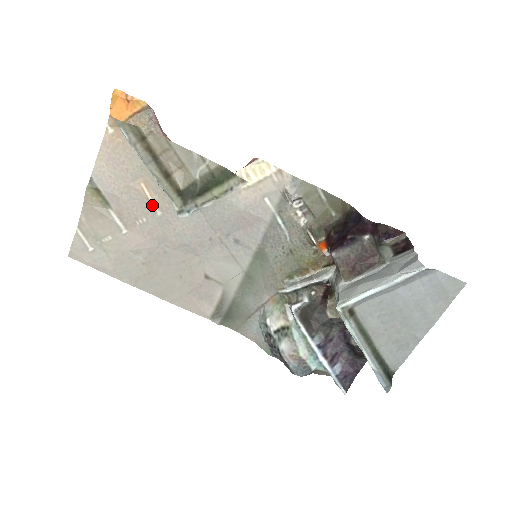
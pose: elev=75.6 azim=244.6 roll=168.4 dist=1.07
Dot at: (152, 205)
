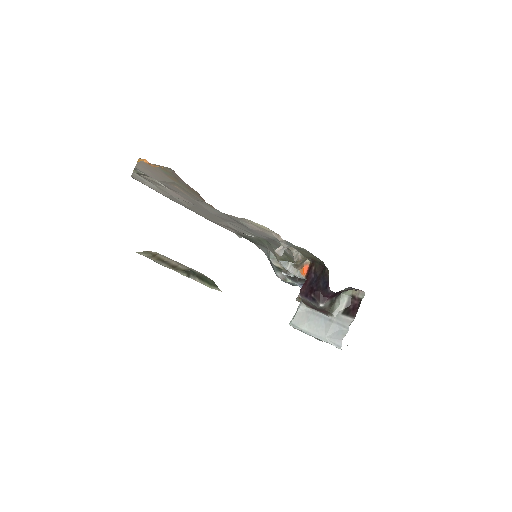
Dot at: (185, 193)
